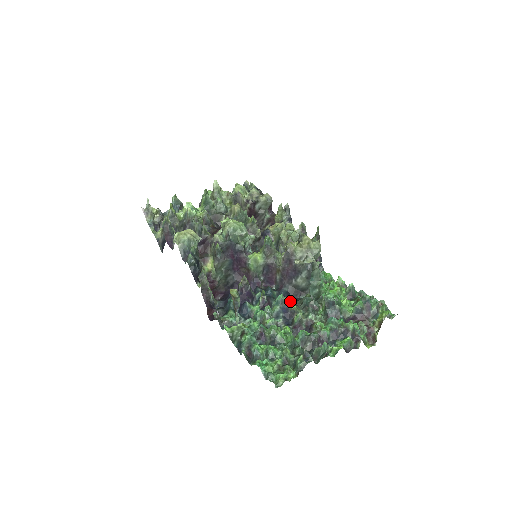
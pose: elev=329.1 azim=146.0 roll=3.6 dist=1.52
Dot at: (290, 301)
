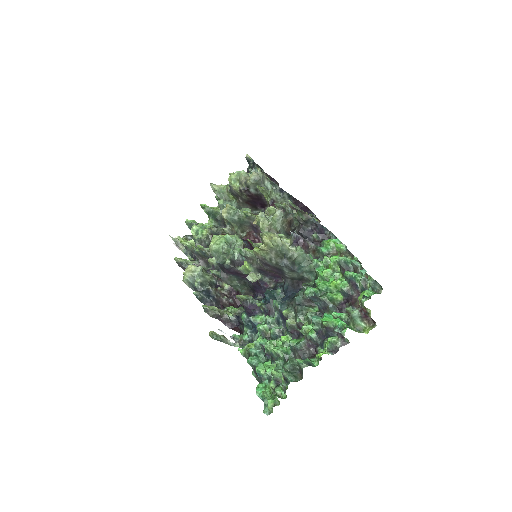
Dot at: (285, 302)
